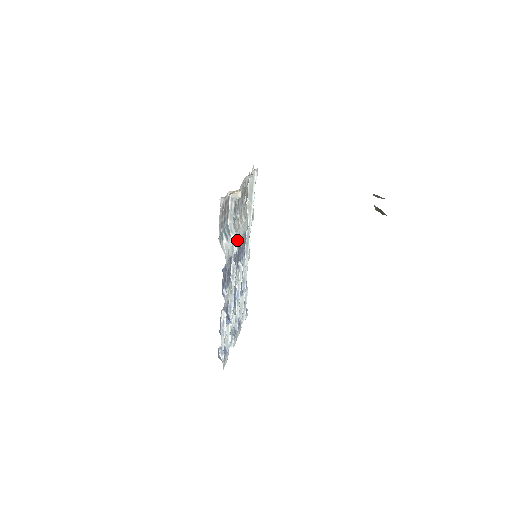
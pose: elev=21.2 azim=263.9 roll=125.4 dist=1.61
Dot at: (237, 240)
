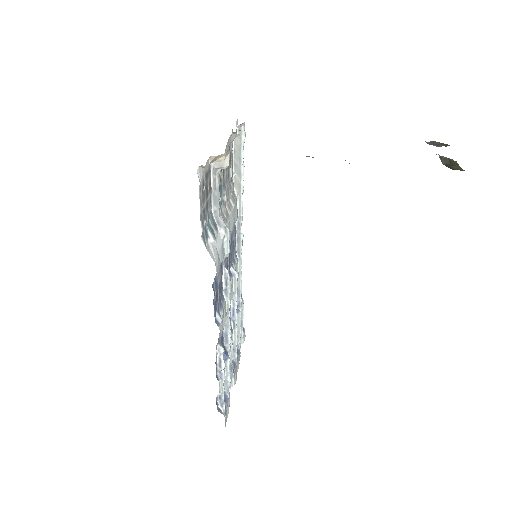
Dot at: (228, 236)
